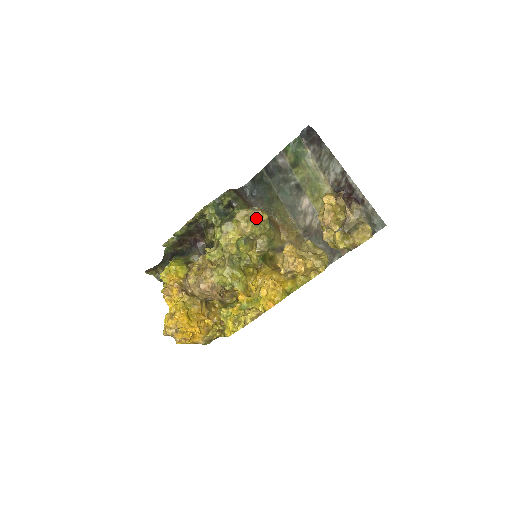
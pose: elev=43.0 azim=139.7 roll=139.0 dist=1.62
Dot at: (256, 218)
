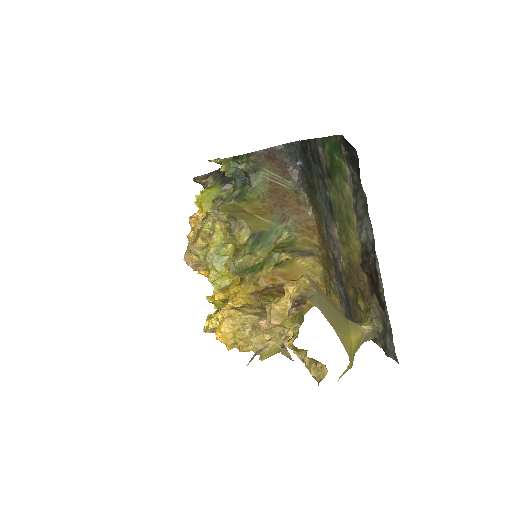
Dot at: (233, 234)
